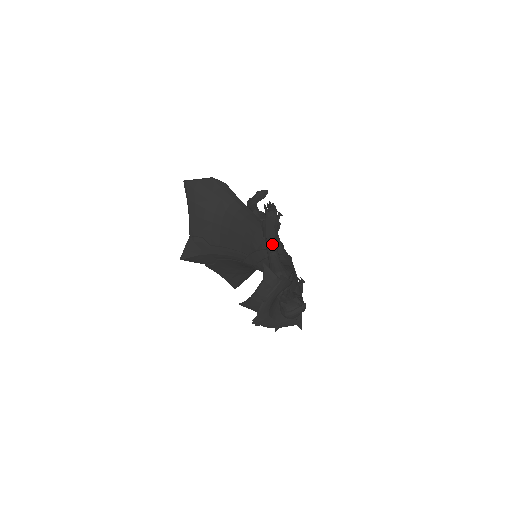
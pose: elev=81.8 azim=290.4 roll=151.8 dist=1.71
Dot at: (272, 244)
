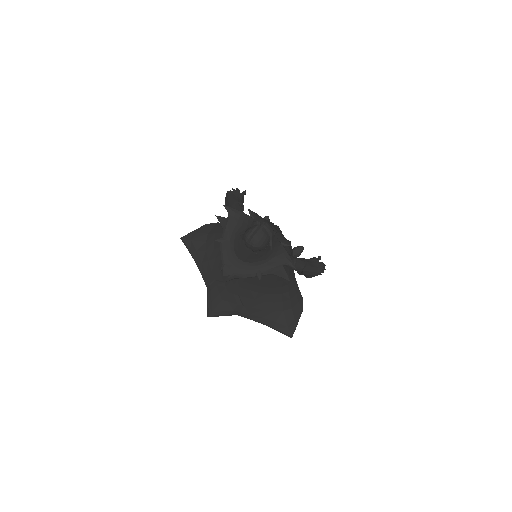
Dot at: occluded
